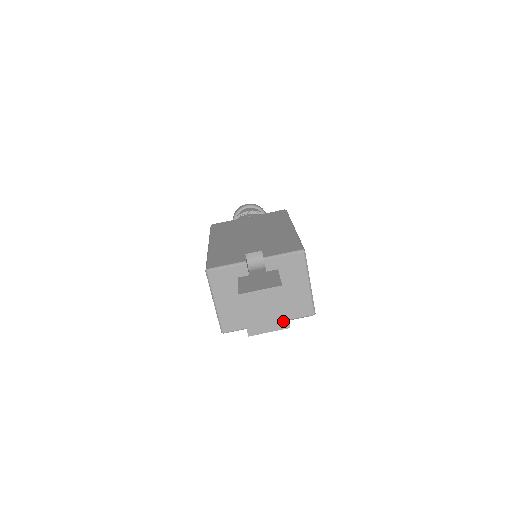
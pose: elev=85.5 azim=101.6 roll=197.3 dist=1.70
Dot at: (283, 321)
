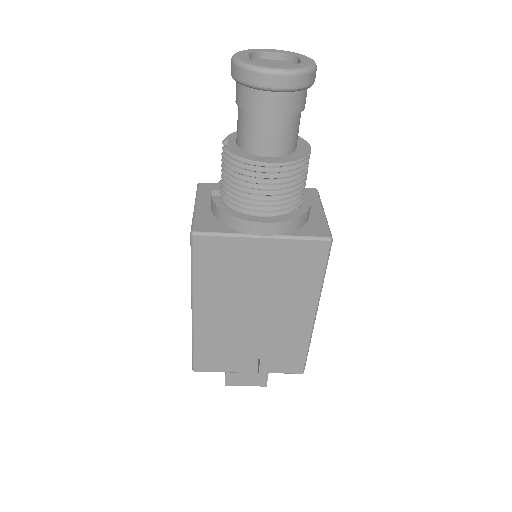
Dot at: occluded
